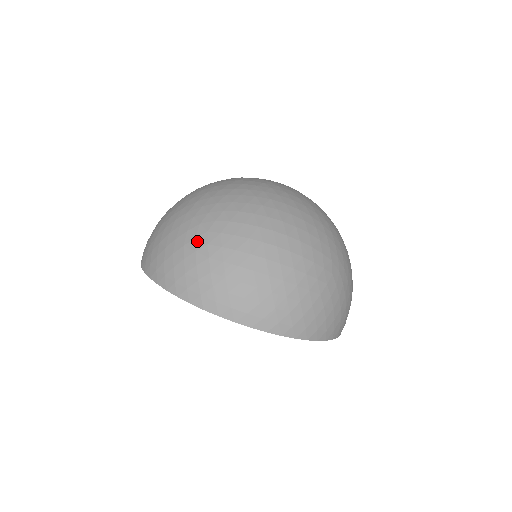
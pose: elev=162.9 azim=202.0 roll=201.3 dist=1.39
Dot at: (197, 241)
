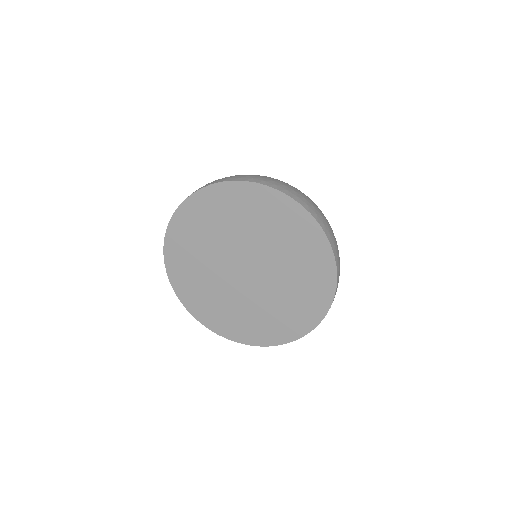
Dot at: occluded
